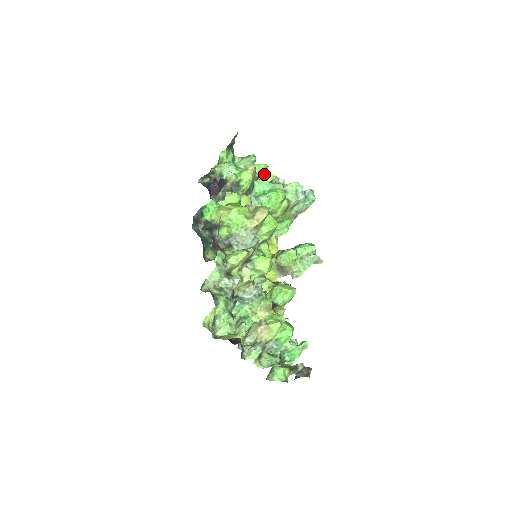
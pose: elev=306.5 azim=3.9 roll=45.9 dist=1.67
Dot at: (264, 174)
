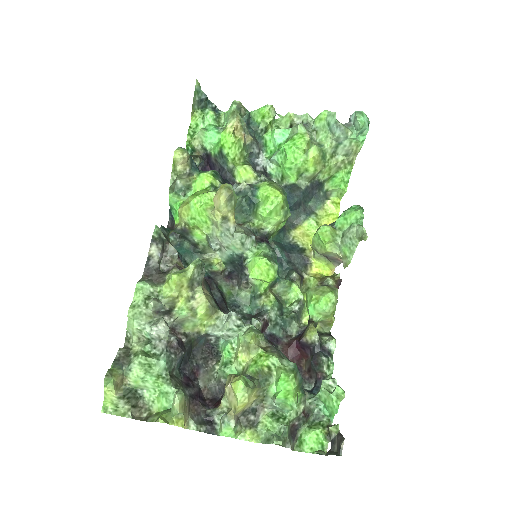
Dot at: (277, 119)
